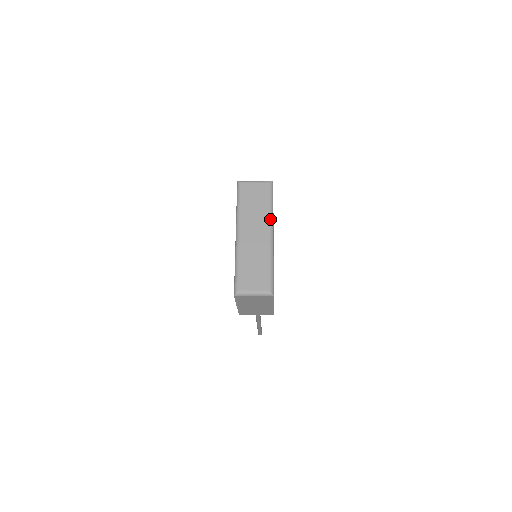
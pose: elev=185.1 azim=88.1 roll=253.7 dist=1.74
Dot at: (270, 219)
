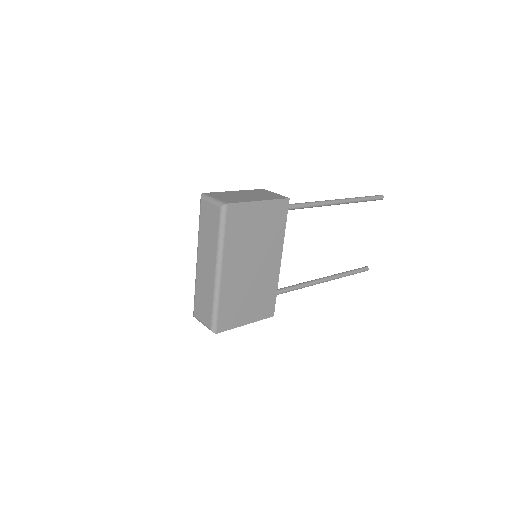
Dot at: (217, 254)
